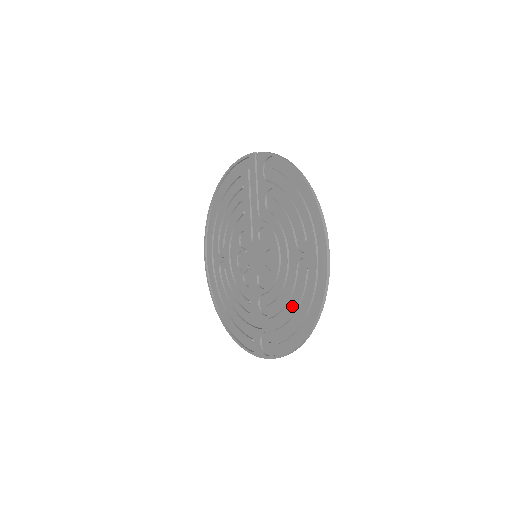
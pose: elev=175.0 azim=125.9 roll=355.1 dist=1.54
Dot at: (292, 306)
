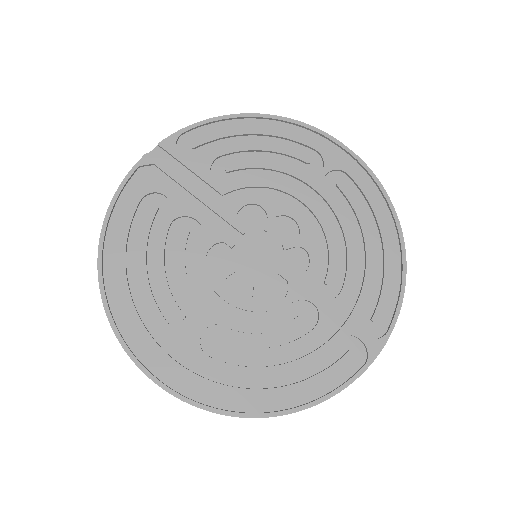
Dot at: (357, 239)
